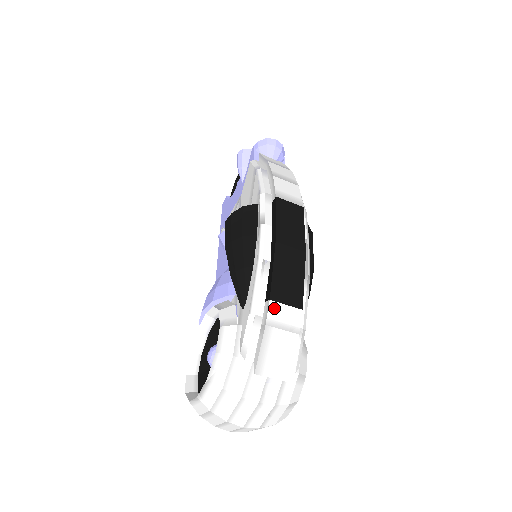
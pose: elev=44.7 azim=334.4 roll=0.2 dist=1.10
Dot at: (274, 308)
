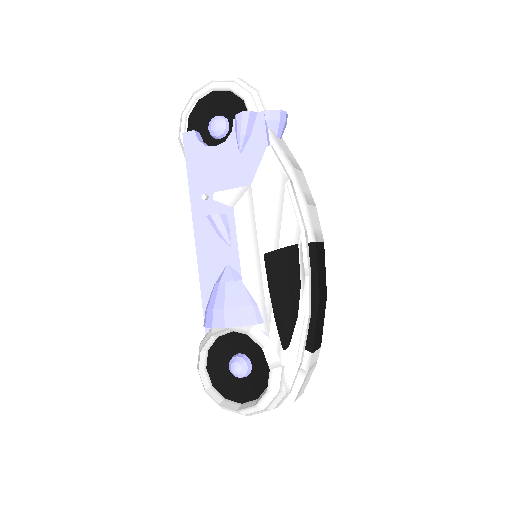
Dot at: (313, 357)
